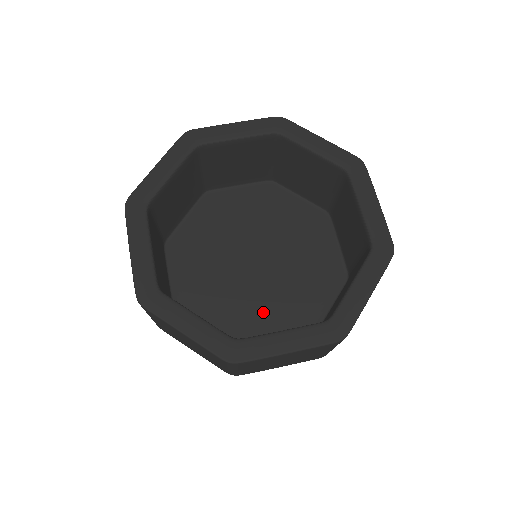
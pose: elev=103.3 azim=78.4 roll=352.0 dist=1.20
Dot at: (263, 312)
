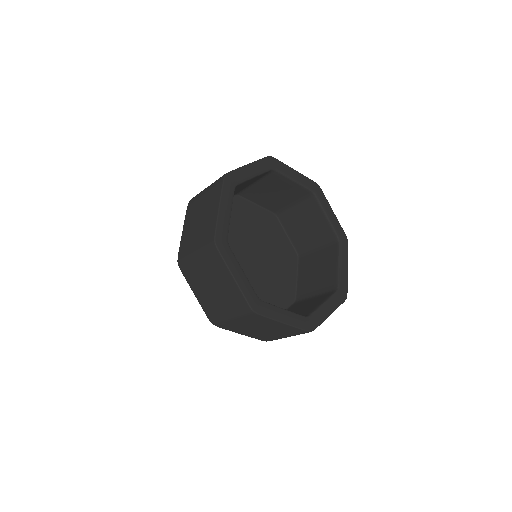
Dot at: occluded
